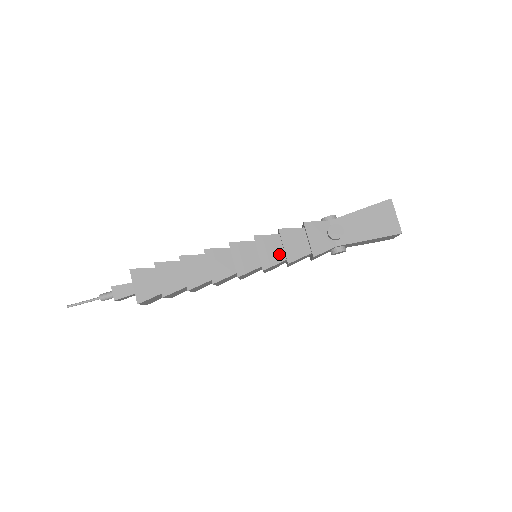
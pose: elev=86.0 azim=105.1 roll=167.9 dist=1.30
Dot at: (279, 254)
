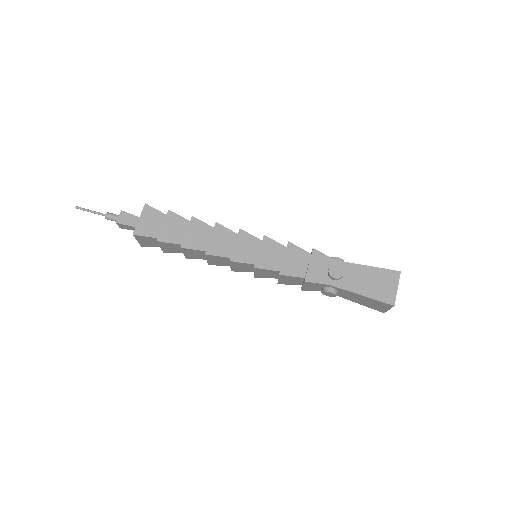
Dot at: (276, 263)
